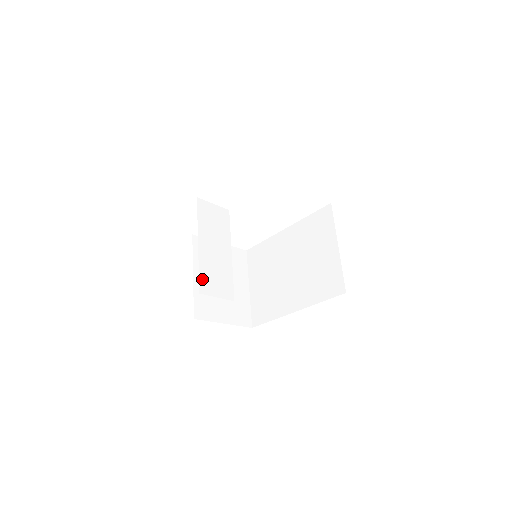
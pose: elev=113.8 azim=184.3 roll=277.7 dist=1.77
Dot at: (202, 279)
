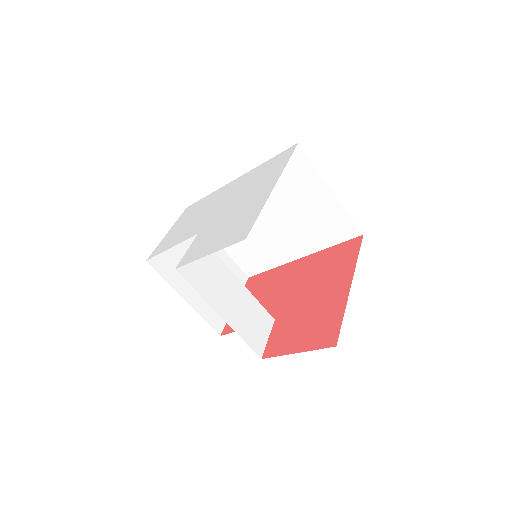
Dot at: (251, 344)
